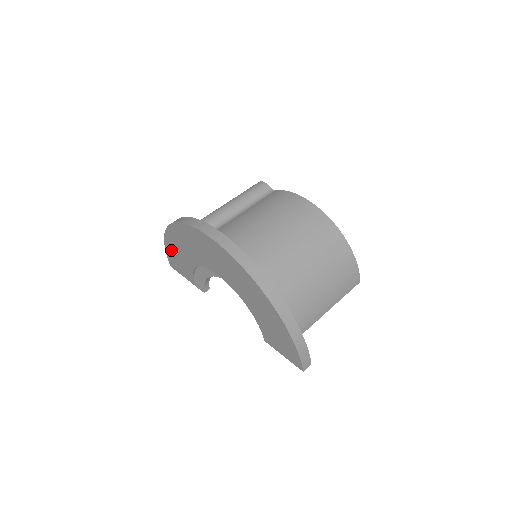
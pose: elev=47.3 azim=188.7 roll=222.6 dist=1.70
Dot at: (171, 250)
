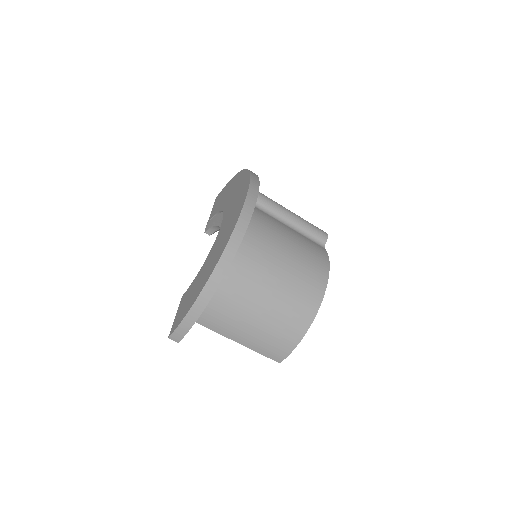
Dot at: (228, 187)
